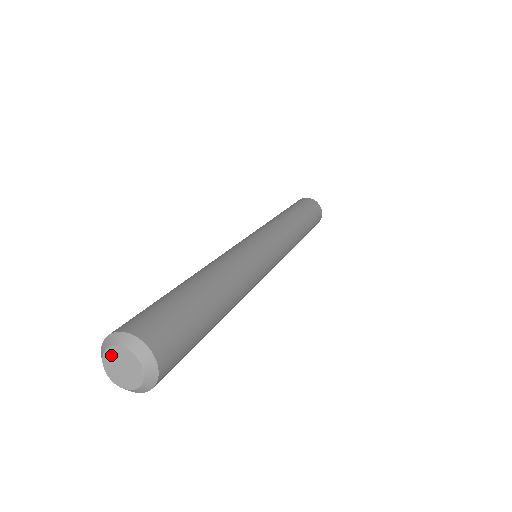
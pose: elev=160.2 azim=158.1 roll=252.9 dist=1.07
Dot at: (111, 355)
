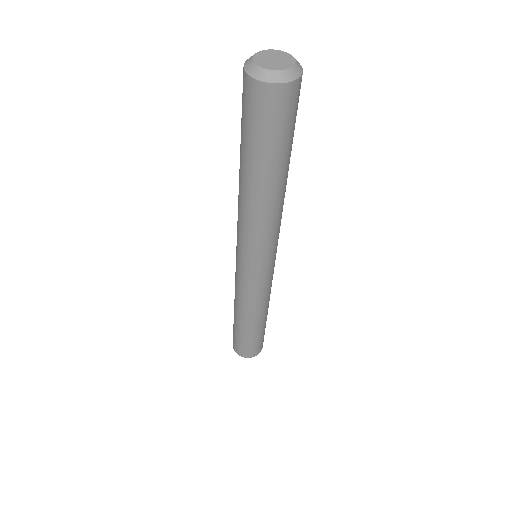
Dot at: (275, 52)
